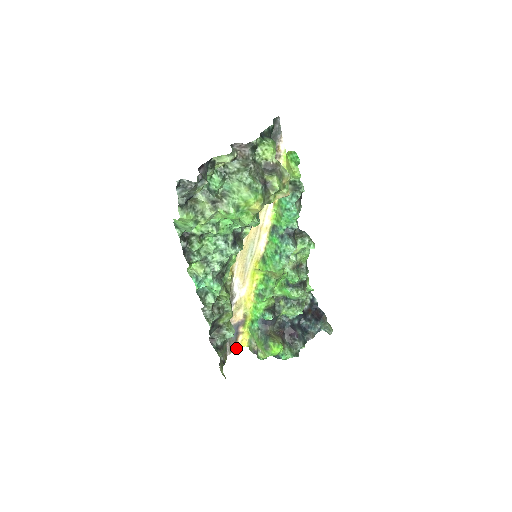
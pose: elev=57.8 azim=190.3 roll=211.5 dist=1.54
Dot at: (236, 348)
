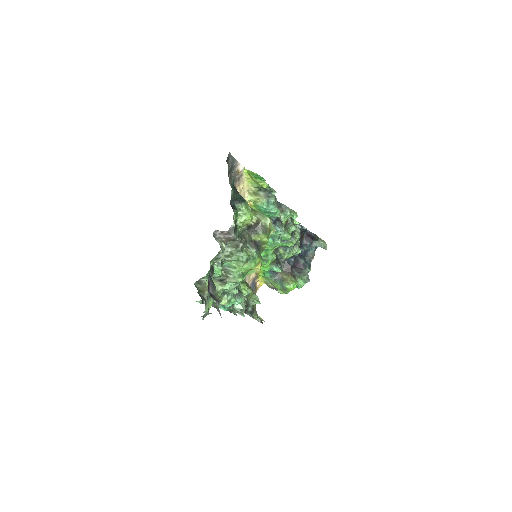
Dot at: (257, 290)
